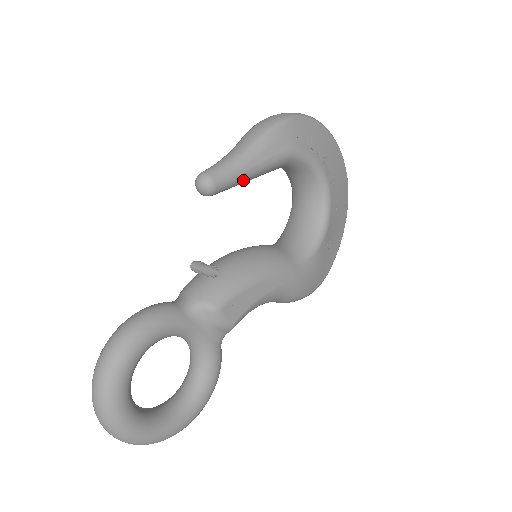
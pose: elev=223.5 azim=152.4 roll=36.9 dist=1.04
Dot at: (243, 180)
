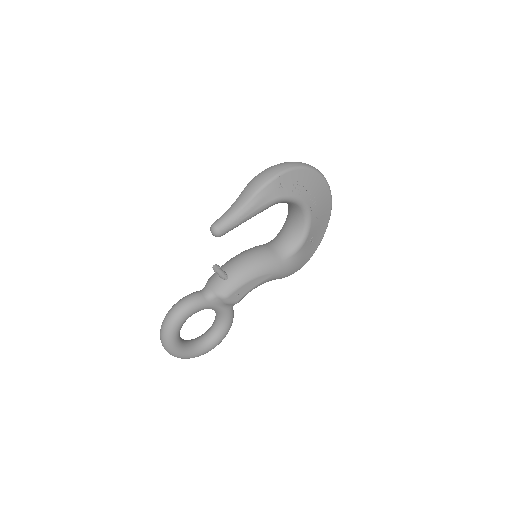
Dot at: occluded
